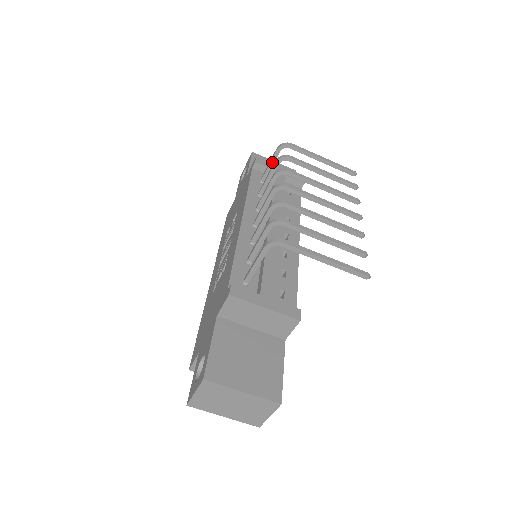
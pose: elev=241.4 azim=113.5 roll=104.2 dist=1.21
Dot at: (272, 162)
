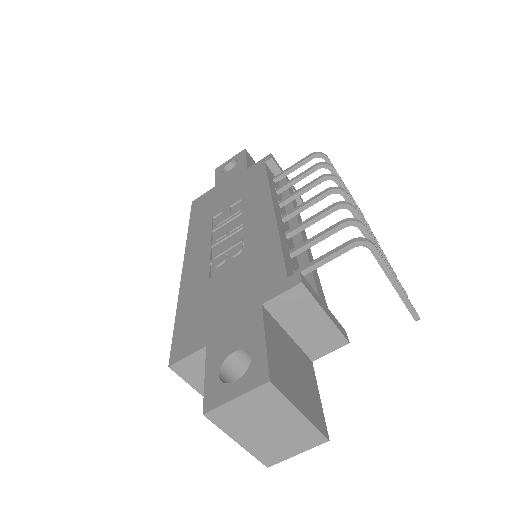
Dot at: (299, 165)
